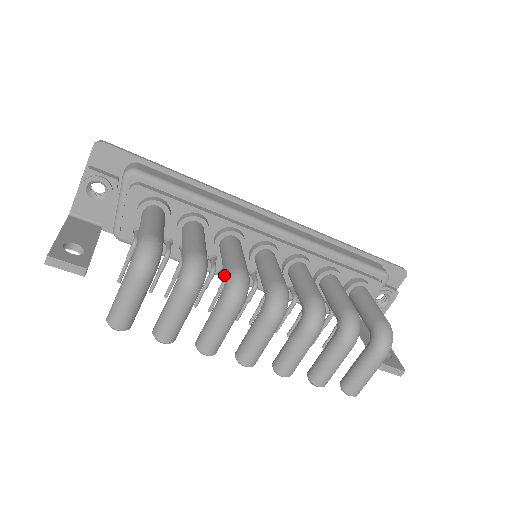
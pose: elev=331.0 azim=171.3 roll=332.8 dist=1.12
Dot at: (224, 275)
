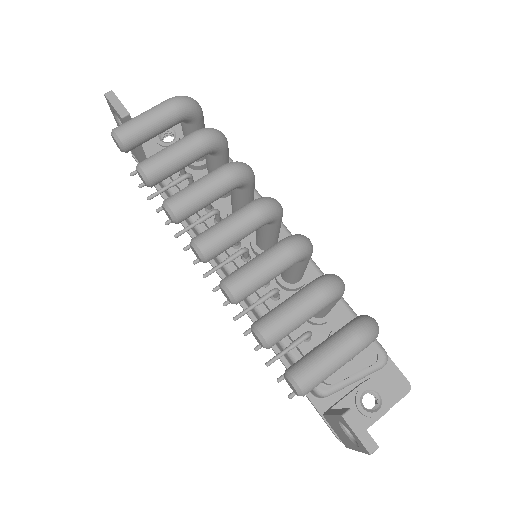
Dot at: occluded
